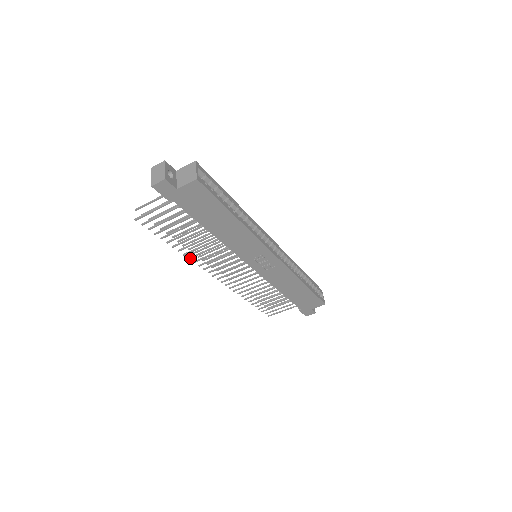
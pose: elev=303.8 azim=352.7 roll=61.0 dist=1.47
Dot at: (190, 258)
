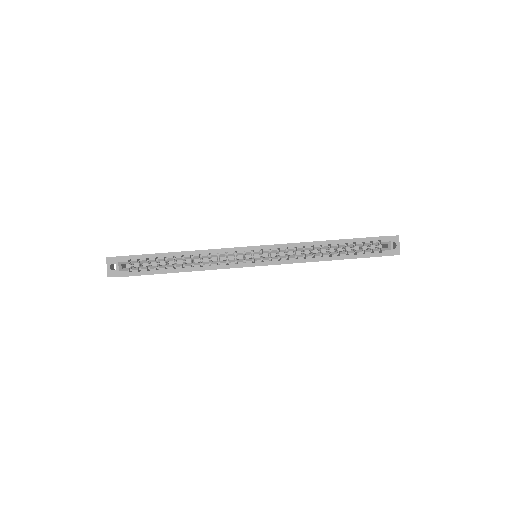
Dot at: occluded
